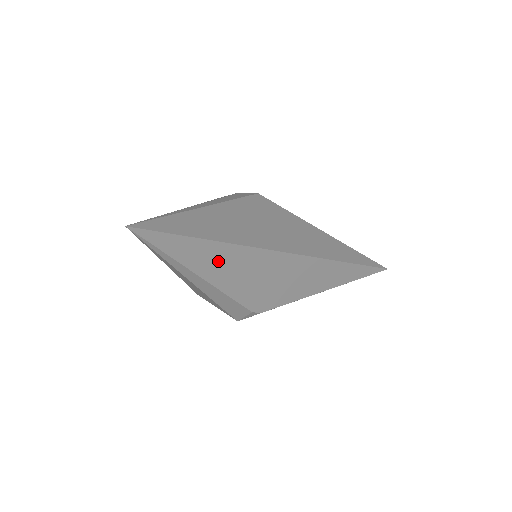
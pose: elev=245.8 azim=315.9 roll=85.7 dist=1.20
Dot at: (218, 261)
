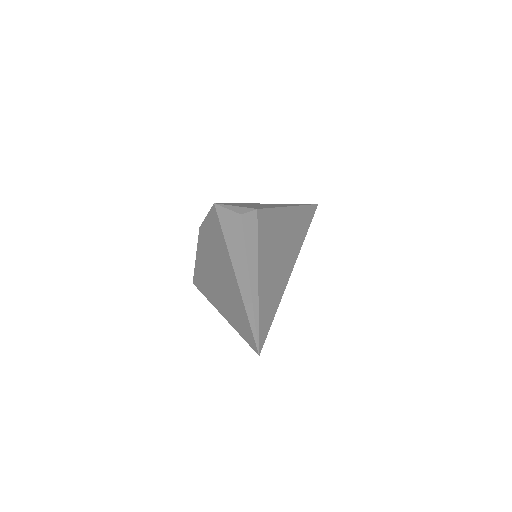
Dot at: occluded
